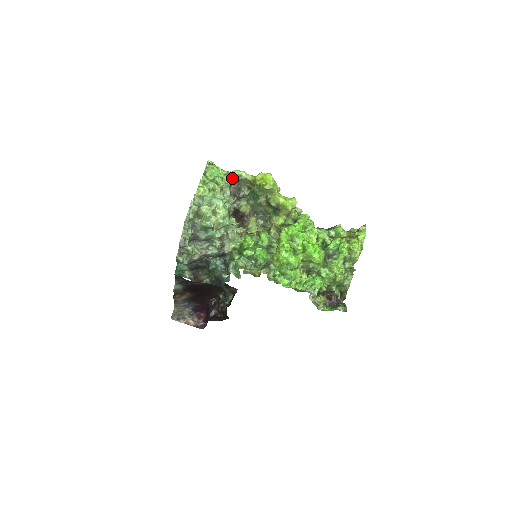
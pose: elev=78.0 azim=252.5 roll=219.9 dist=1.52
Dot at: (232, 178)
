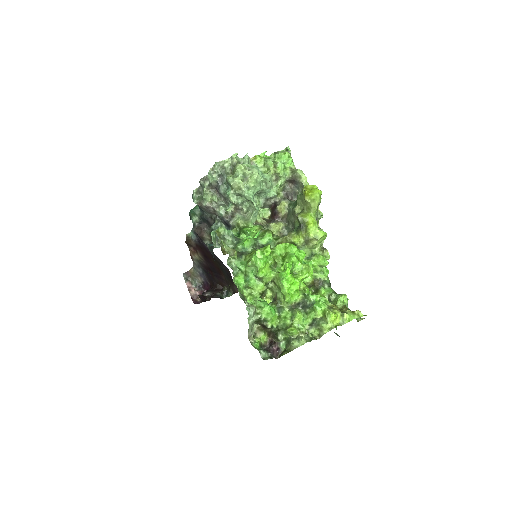
Dot at: (293, 174)
